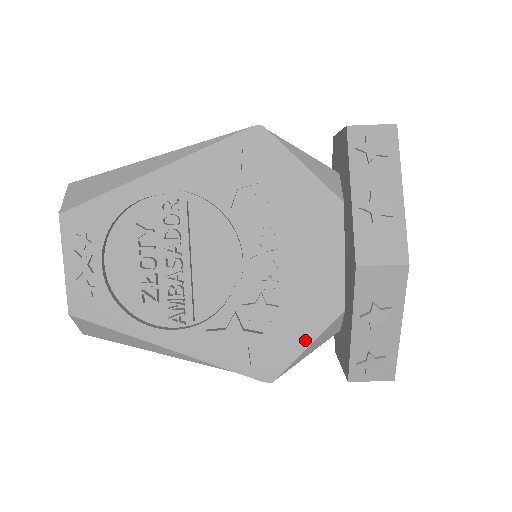
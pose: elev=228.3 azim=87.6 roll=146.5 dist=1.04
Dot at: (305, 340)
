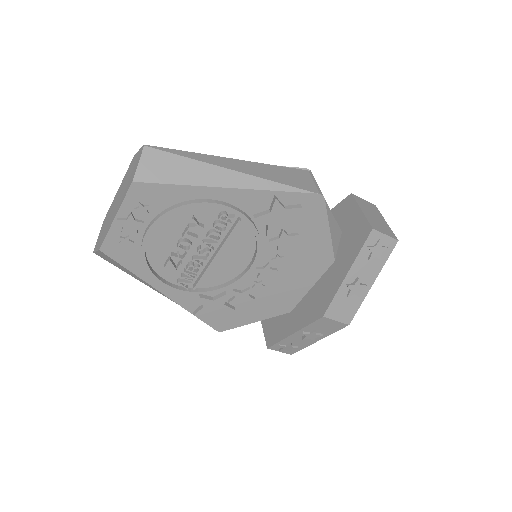
Dot at: (257, 318)
